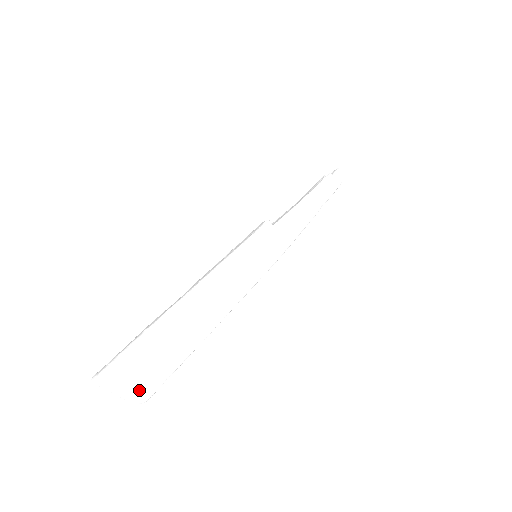
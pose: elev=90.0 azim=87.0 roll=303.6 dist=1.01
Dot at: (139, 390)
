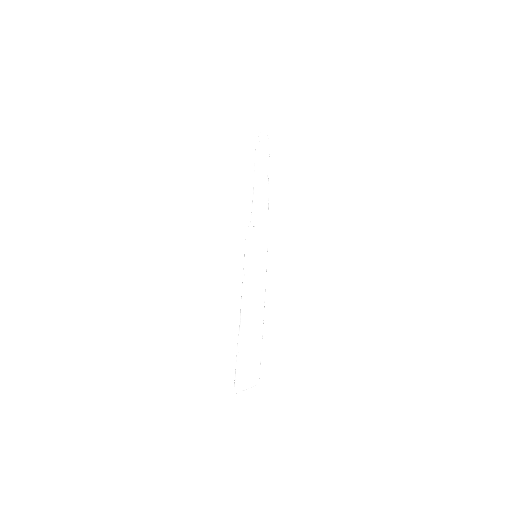
Dot at: (254, 381)
